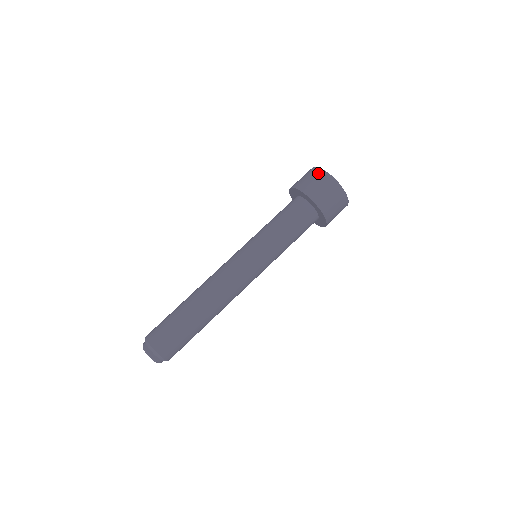
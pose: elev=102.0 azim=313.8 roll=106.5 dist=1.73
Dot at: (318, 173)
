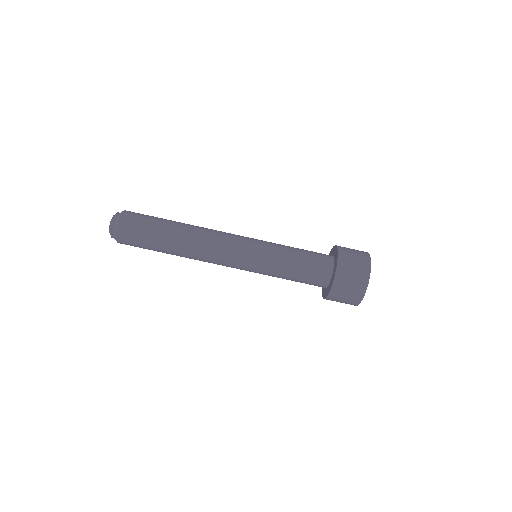
Dot at: (364, 253)
